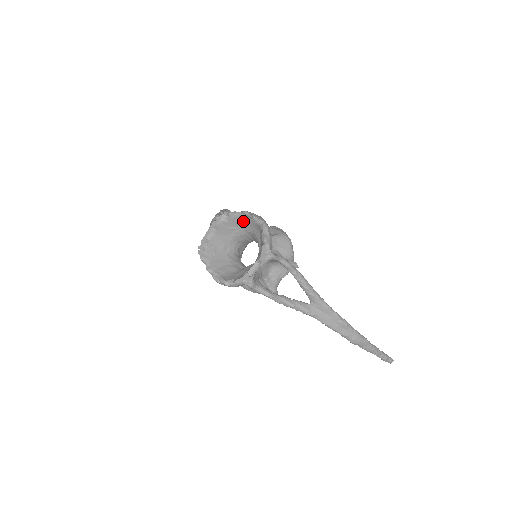
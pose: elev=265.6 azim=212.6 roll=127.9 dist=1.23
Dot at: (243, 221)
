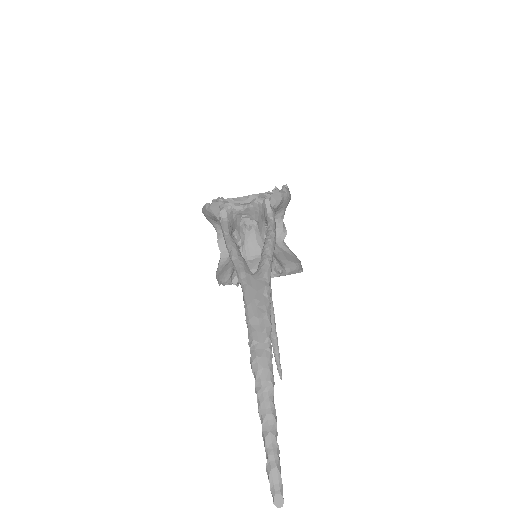
Dot at: occluded
